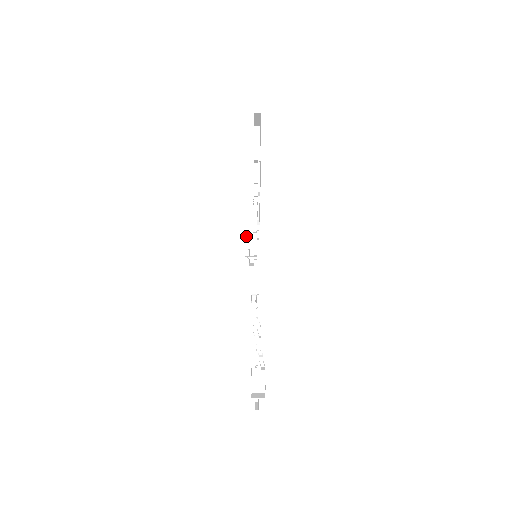
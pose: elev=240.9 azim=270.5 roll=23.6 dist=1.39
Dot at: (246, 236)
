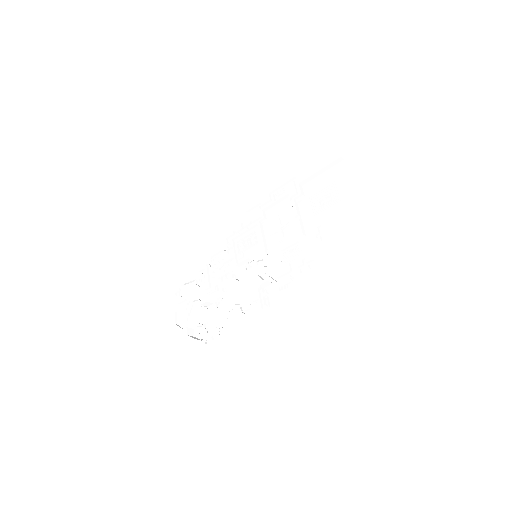
Dot at: occluded
